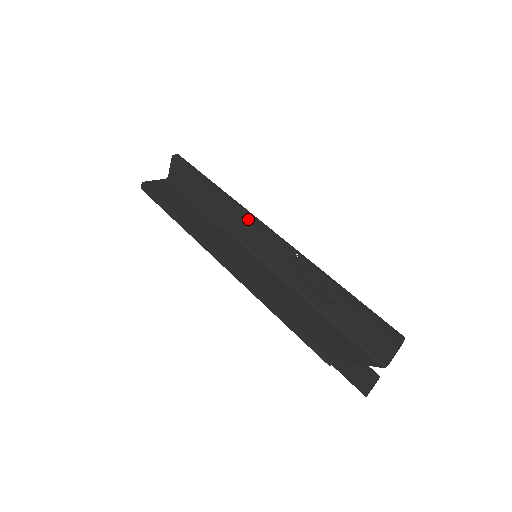
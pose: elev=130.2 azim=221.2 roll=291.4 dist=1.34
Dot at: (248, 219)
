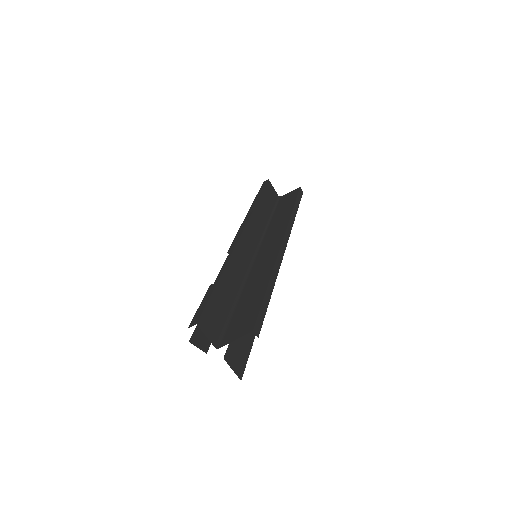
Dot at: occluded
